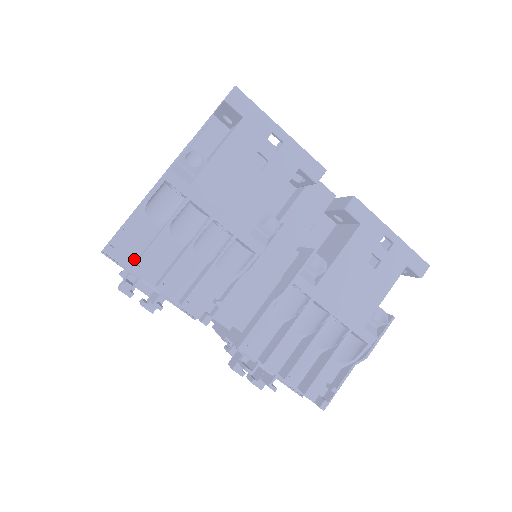
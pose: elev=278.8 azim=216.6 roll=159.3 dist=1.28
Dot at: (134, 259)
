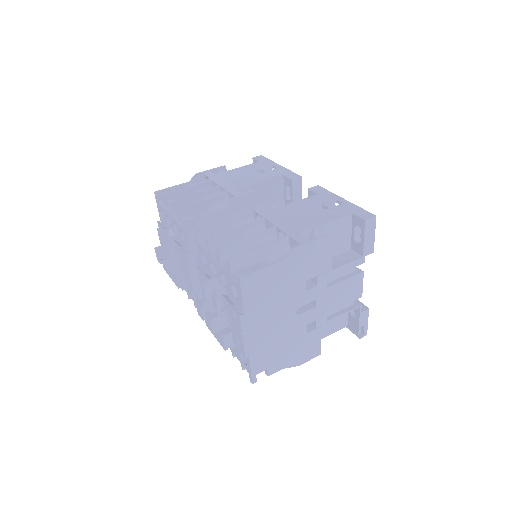
Dot at: (168, 204)
